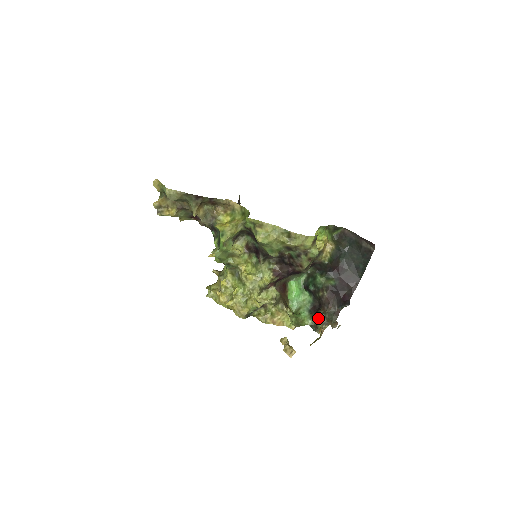
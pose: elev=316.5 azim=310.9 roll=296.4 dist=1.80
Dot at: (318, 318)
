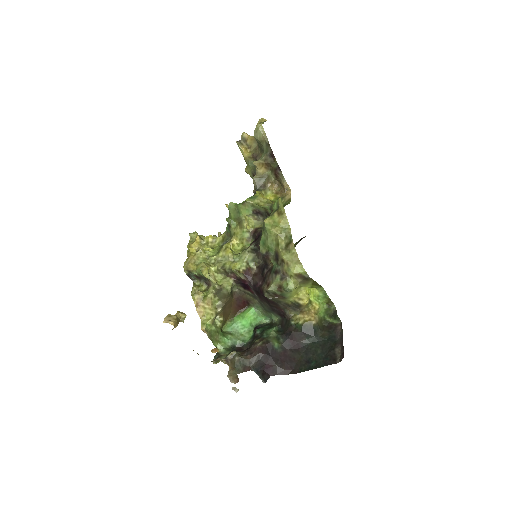
Dot at: occluded
